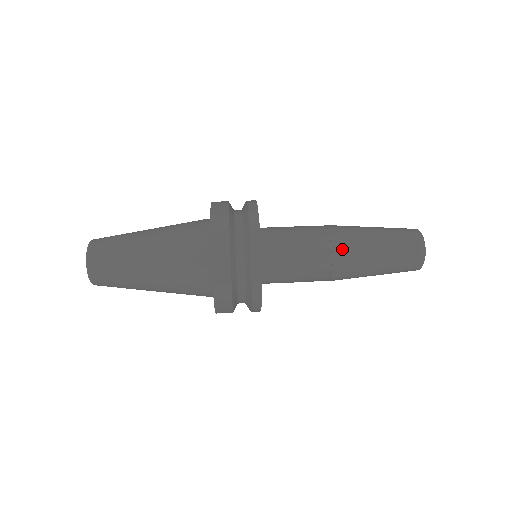
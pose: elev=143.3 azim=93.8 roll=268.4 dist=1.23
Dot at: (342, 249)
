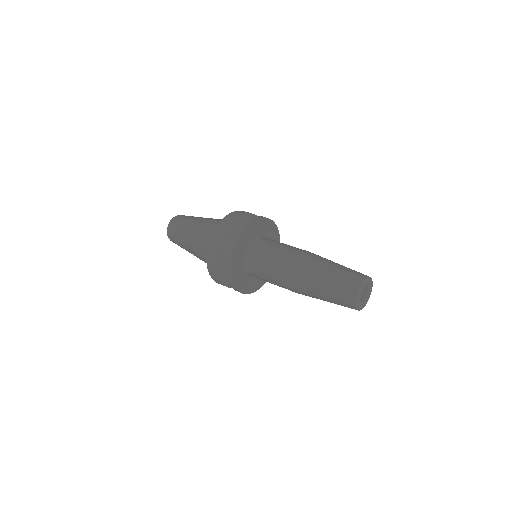
Dot at: (302, 257)
